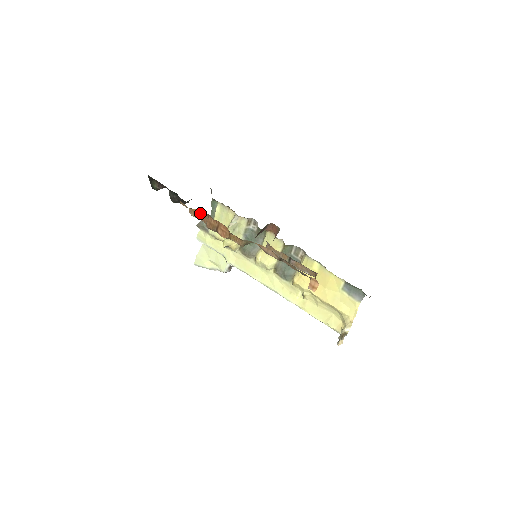
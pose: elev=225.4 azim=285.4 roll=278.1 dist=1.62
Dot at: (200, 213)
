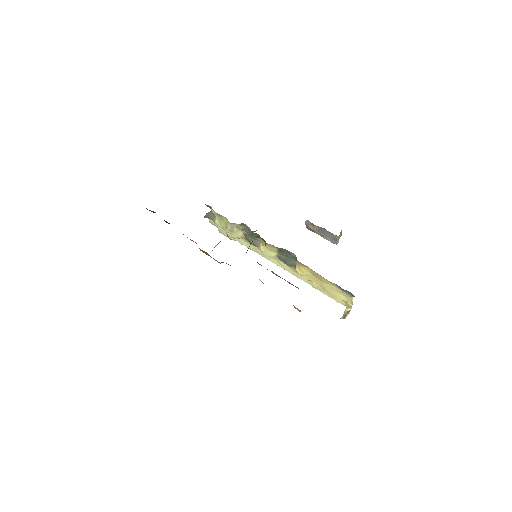
Dot at: (192, 240)
